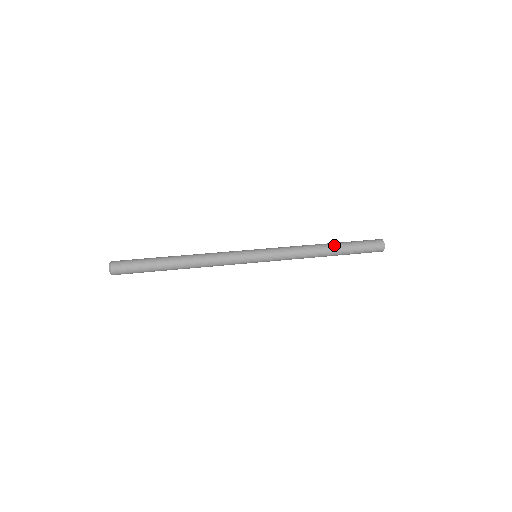
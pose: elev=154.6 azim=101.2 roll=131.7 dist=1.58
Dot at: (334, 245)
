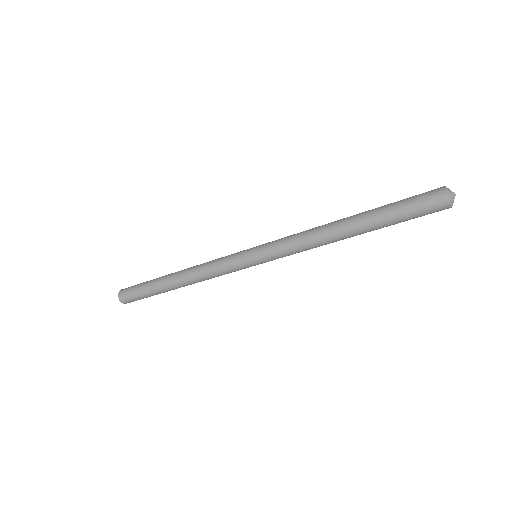
Dot at: (358, 214)
